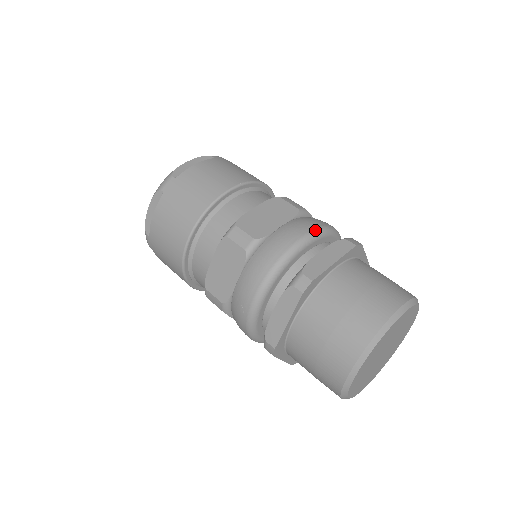
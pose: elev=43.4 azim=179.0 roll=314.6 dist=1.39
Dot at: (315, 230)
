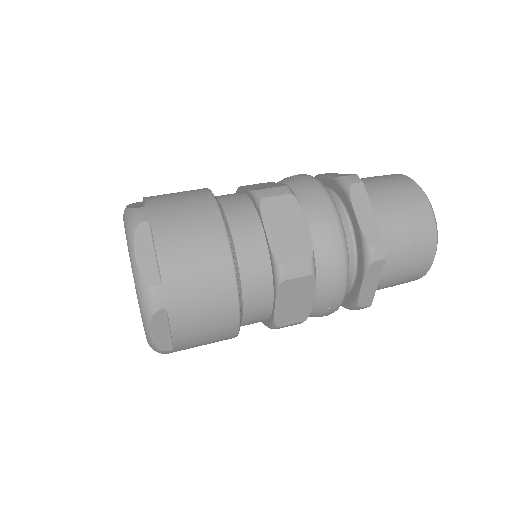
Dot at: (331, 201)
